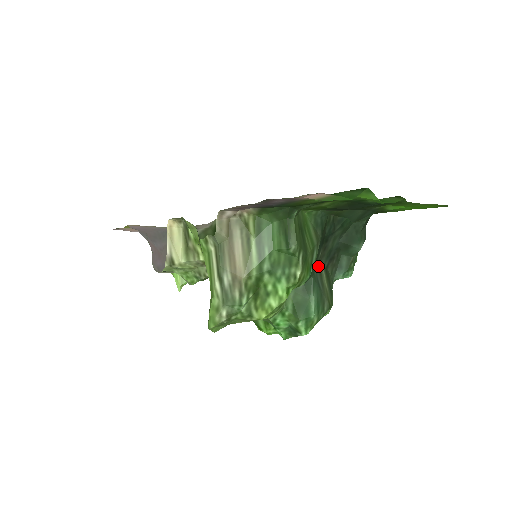
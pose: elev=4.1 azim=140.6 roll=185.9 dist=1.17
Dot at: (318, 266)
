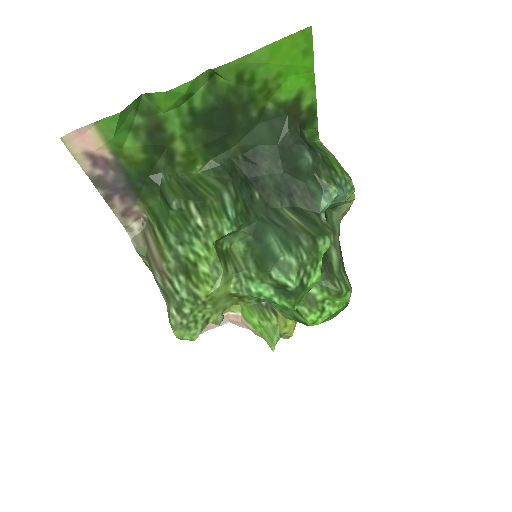
Dot at: (270, 209)
